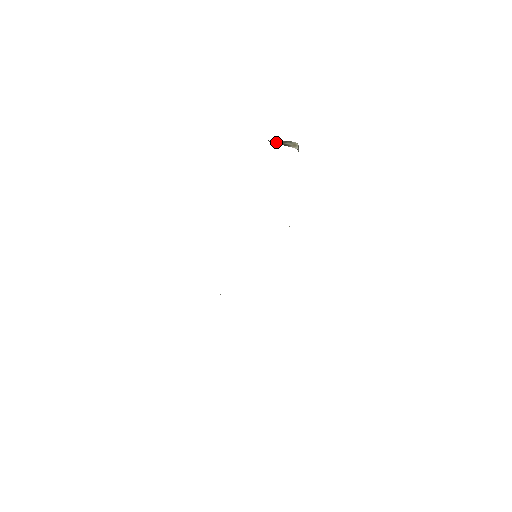
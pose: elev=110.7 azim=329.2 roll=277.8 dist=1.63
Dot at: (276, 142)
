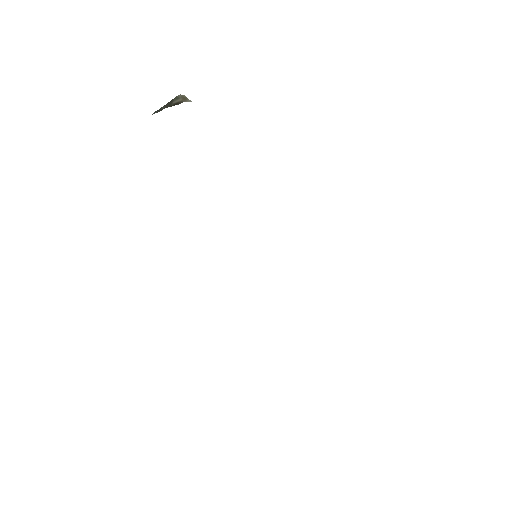
Dot at: (163, 108)
